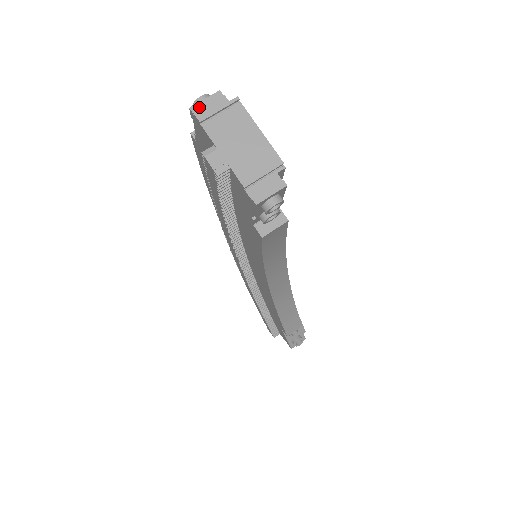
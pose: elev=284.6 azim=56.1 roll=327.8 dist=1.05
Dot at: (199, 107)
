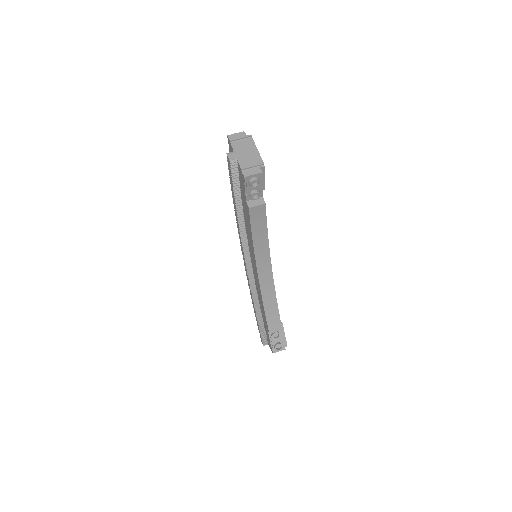
Dot at: (232, 136)
